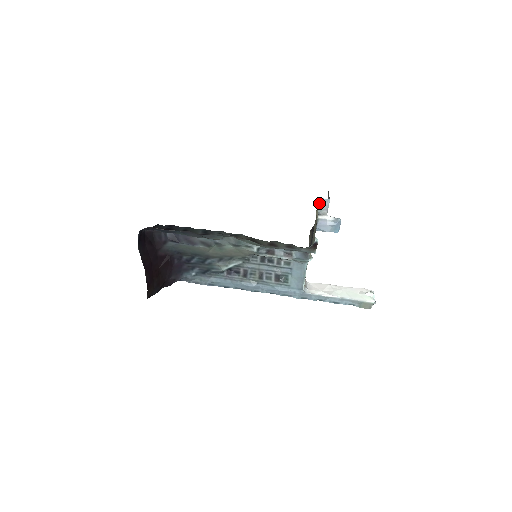
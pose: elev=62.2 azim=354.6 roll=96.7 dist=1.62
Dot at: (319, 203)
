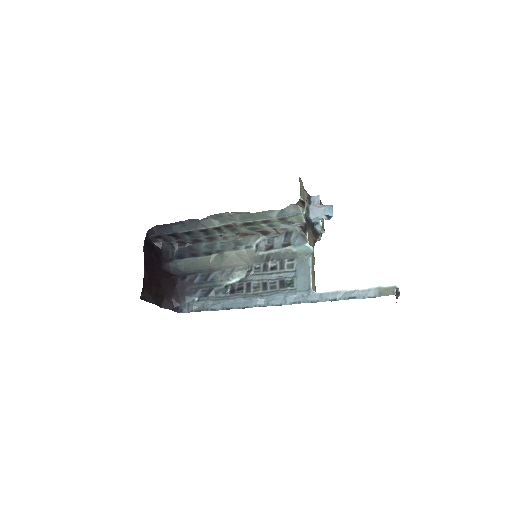
Dot at: (310, 200)
